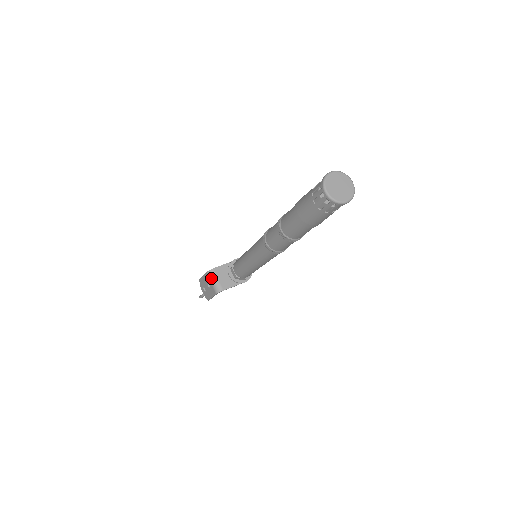
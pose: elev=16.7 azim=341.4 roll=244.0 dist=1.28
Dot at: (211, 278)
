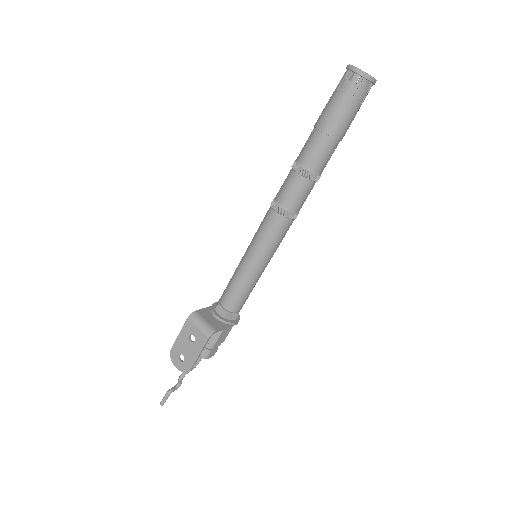
Dot at: (196, 321)
